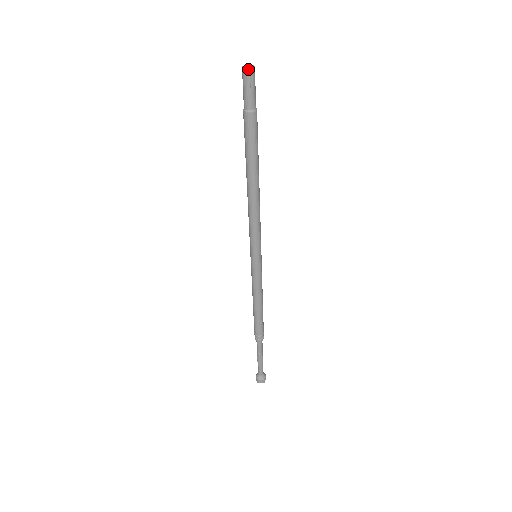
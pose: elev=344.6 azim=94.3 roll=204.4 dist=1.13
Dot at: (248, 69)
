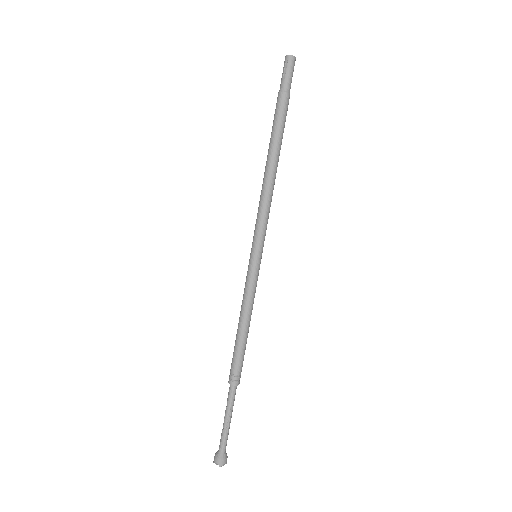
Dot at: (295, 57)
